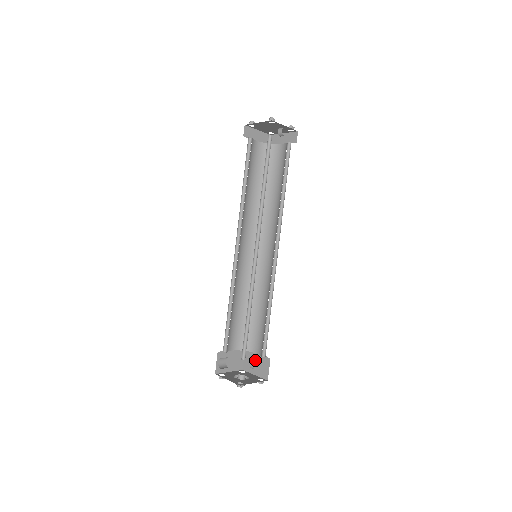
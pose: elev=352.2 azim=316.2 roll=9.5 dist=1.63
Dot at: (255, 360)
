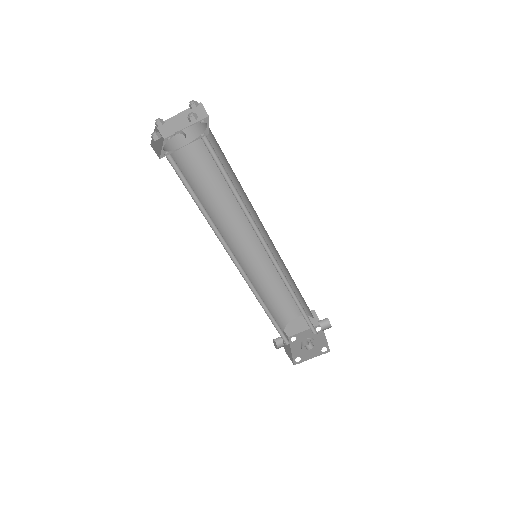
Dot at: (322, 324)
